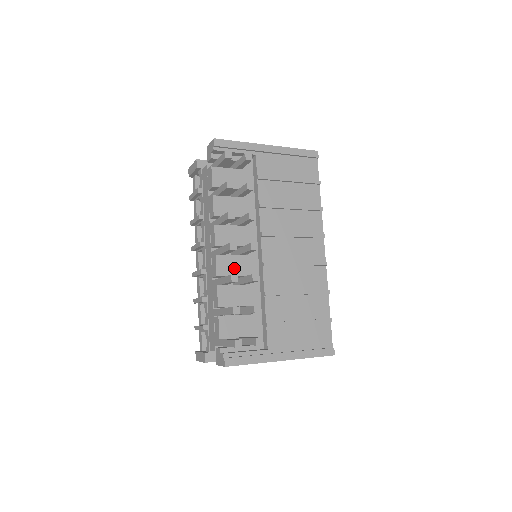
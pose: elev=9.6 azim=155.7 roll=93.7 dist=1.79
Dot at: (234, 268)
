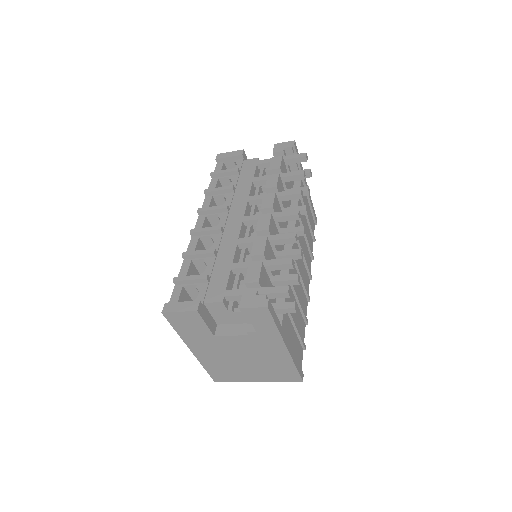
Dot at: occluded
